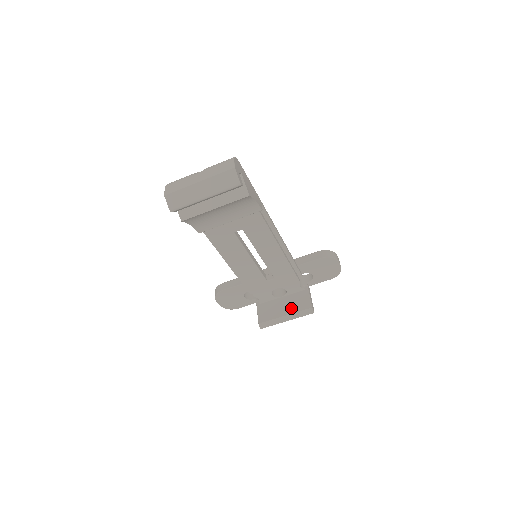
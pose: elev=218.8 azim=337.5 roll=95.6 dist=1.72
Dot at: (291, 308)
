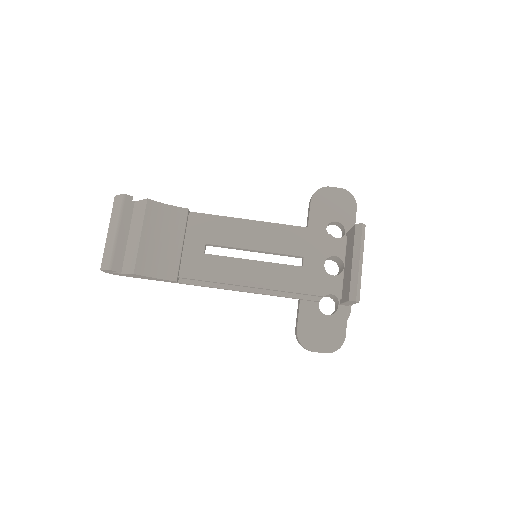
Dot at: (350, 253)
